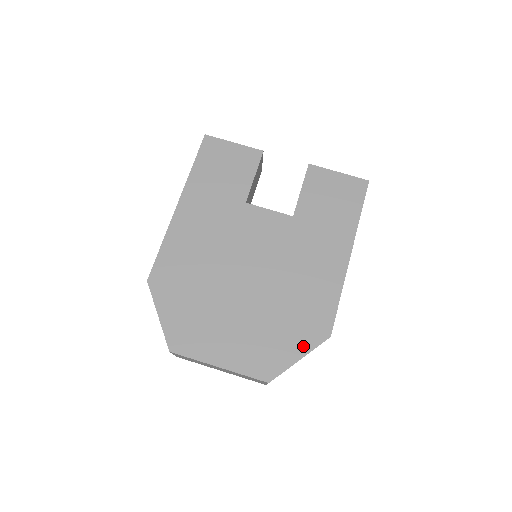
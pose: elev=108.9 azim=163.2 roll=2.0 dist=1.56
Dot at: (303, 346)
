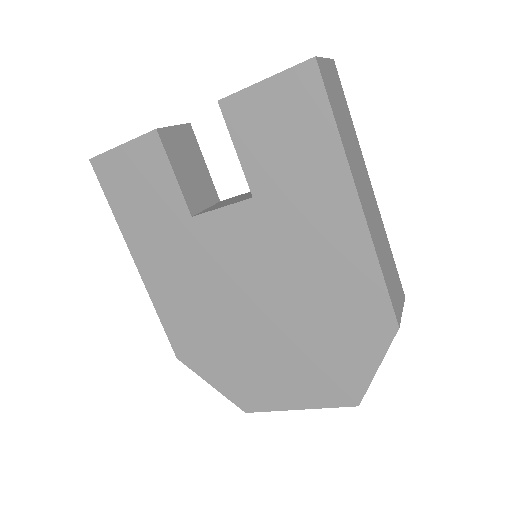
Dot at: (371, 353)
